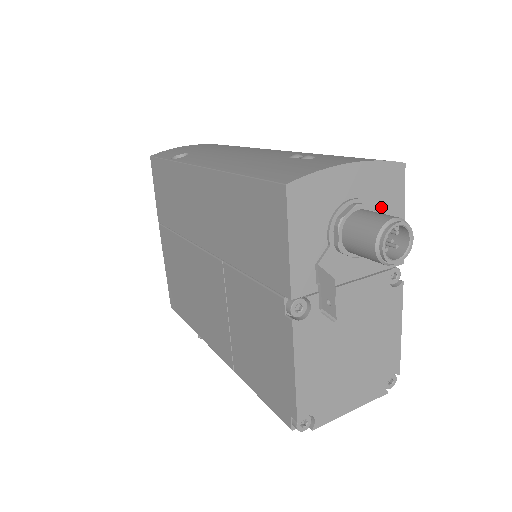
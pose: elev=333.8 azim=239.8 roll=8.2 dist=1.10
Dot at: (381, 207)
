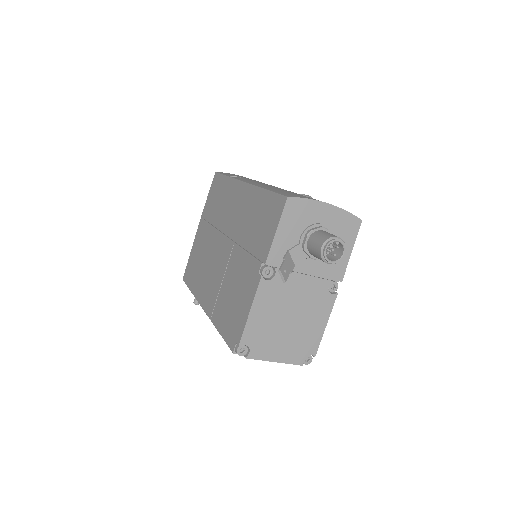
Dot at: occluded
